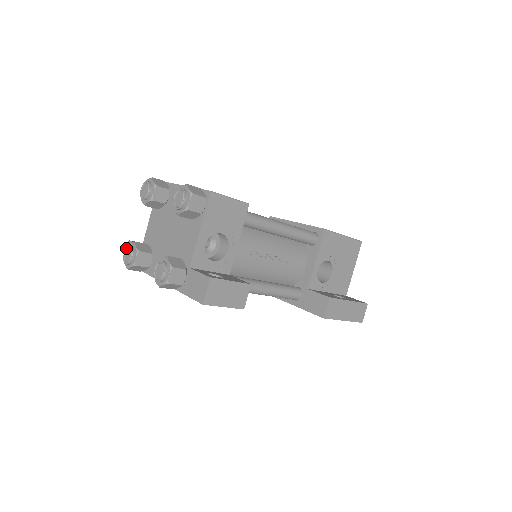
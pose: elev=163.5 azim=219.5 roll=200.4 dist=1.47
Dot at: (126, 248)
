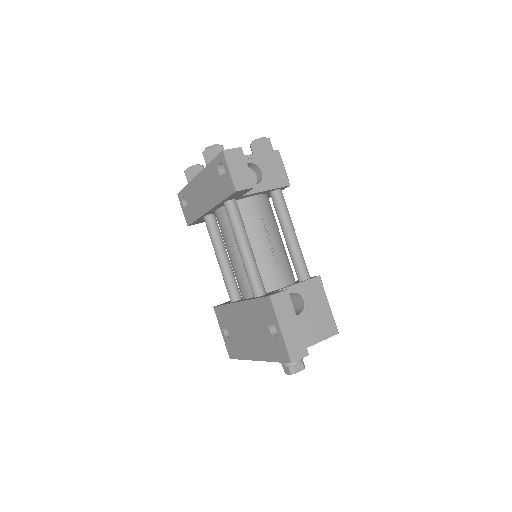
Dot at: occluded
